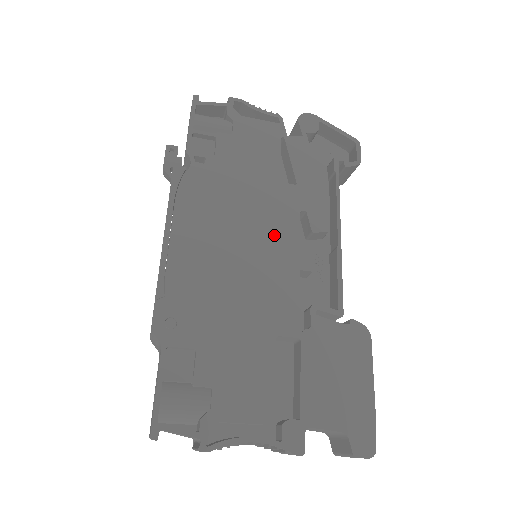
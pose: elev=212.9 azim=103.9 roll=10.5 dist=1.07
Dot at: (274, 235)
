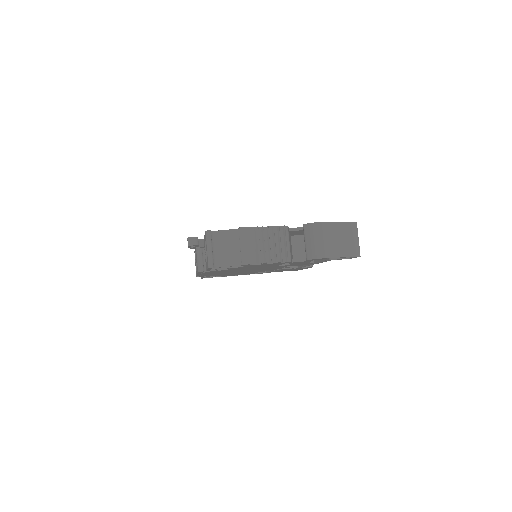
Dot at: occluded
